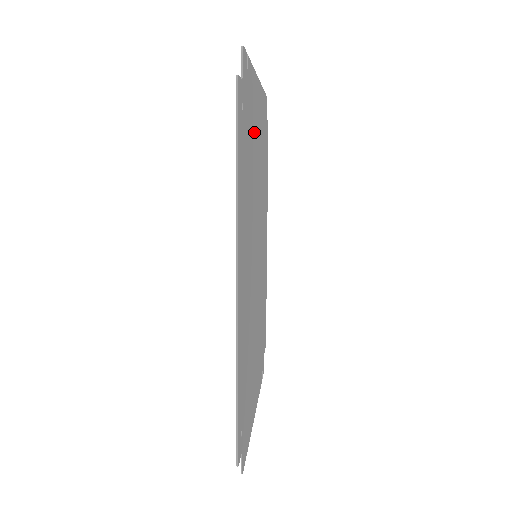
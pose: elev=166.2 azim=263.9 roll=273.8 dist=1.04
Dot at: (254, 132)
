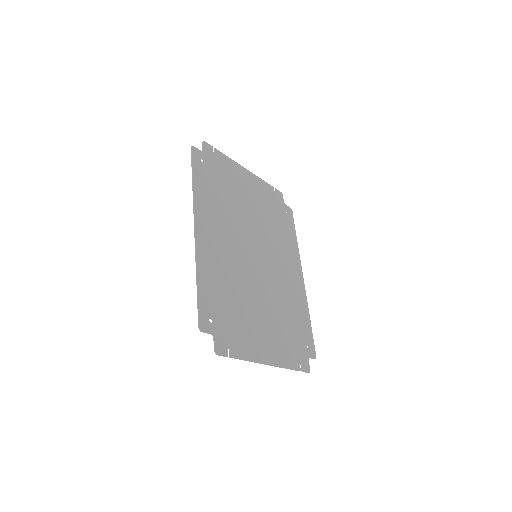
Dot at: (238, 187)
